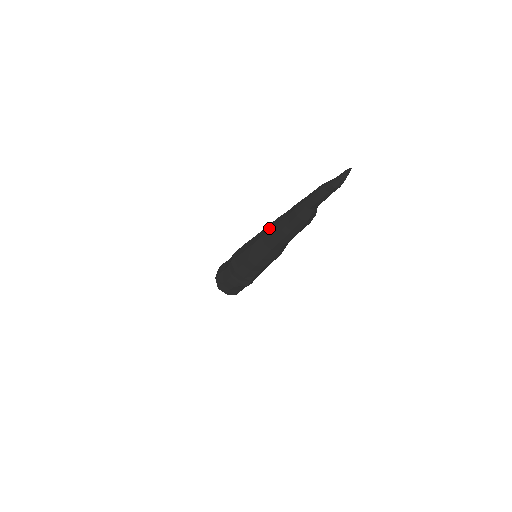
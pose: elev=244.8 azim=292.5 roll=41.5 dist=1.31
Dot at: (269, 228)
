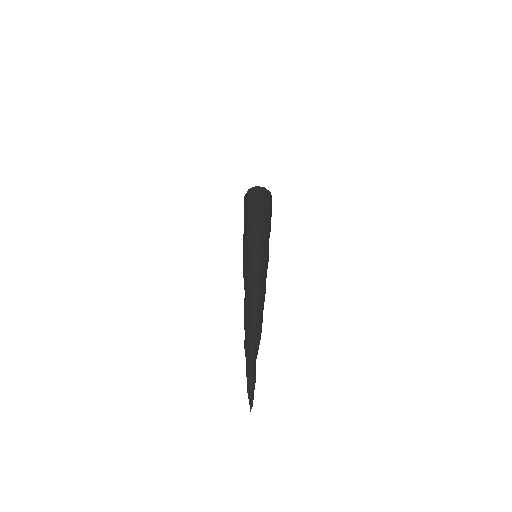
Dot at: (248, 302)
